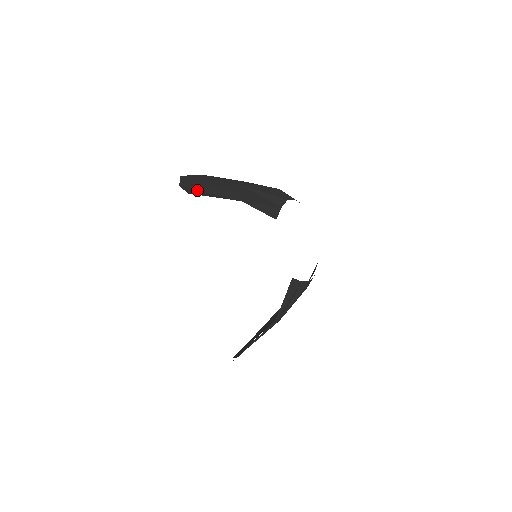
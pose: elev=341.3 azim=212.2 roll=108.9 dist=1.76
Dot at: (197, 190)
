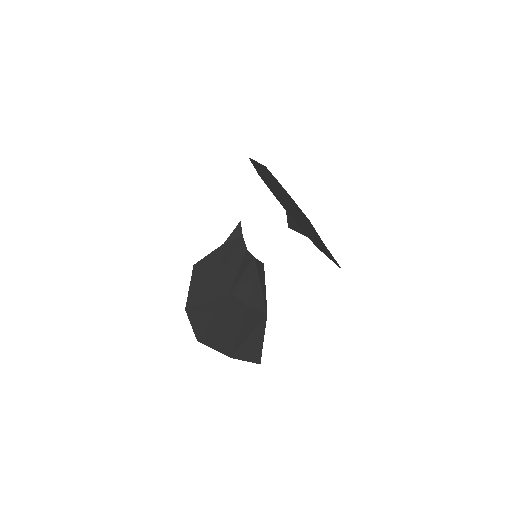
Dot at: (318, 244)
